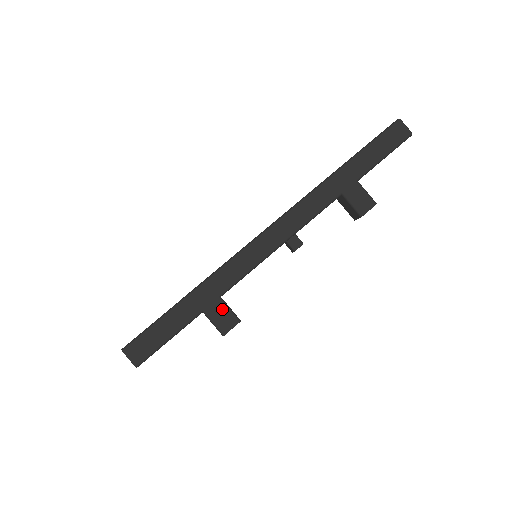
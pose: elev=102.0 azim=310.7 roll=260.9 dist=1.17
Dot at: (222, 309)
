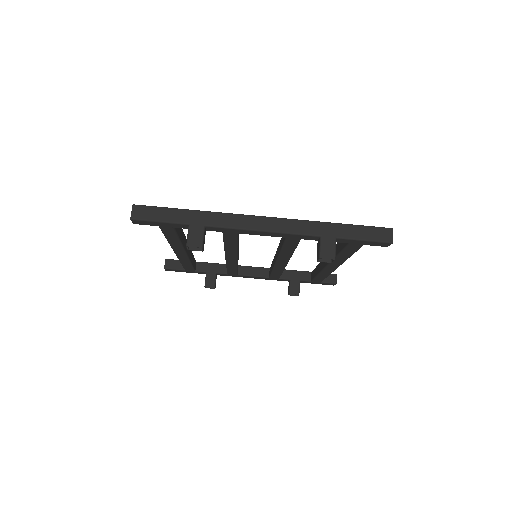
Dot at: (199, 233)
